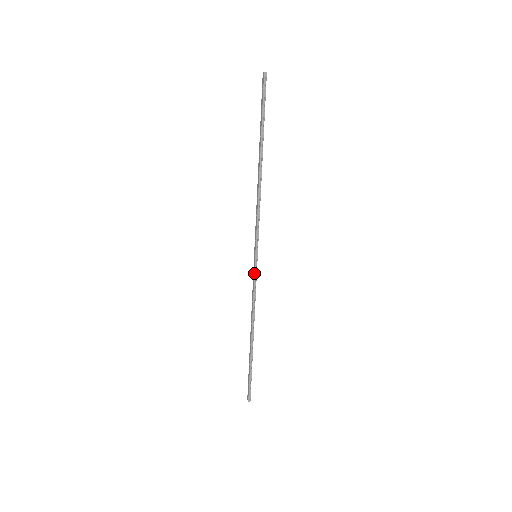
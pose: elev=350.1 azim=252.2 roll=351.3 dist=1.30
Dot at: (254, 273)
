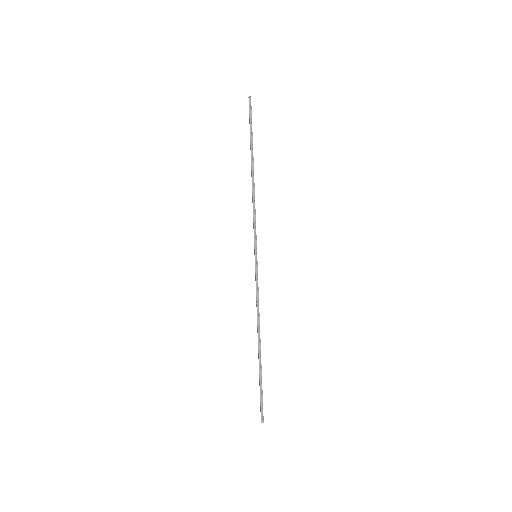
Dot at: (255, 273)
